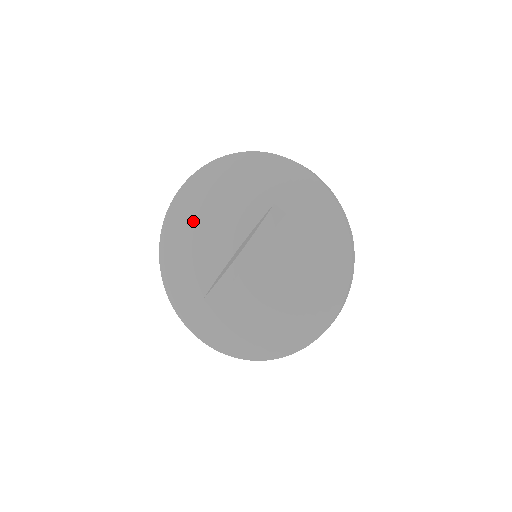
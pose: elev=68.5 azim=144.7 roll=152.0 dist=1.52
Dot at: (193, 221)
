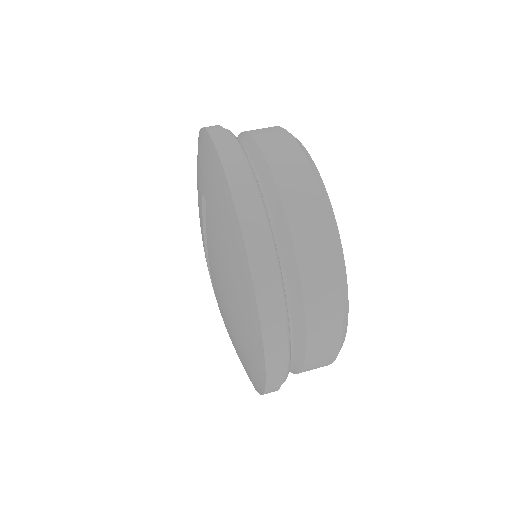
Dot at: occluded
